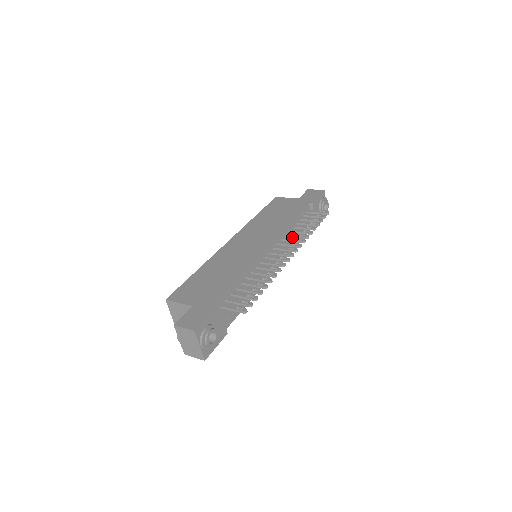
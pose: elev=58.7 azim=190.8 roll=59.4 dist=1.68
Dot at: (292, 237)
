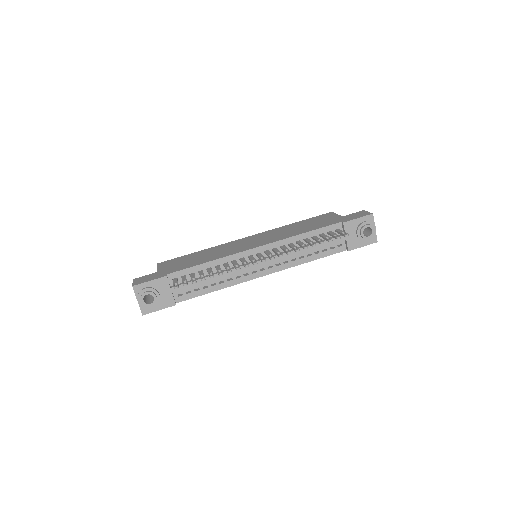
Dot at: occluded
